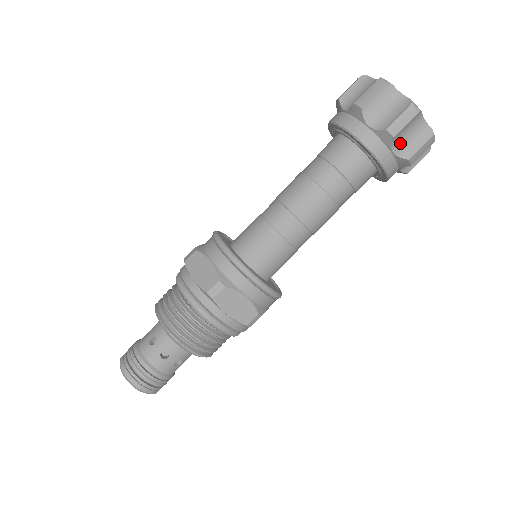
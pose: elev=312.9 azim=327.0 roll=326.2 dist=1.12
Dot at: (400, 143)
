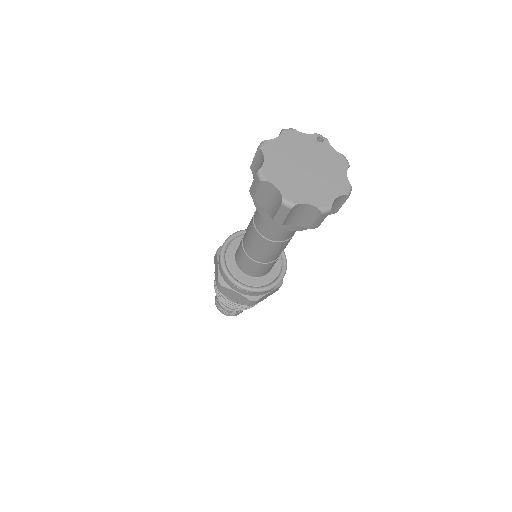
Dot at: occluded
